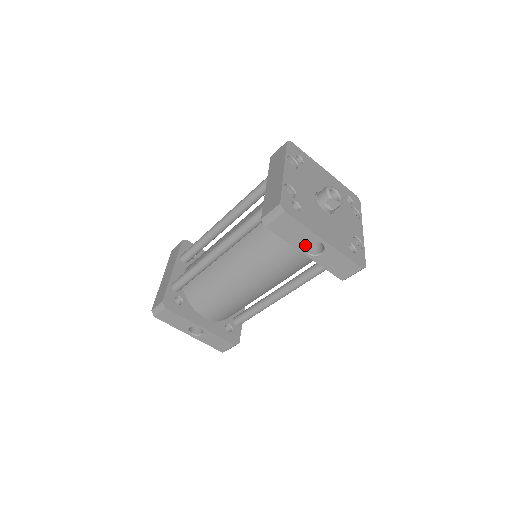
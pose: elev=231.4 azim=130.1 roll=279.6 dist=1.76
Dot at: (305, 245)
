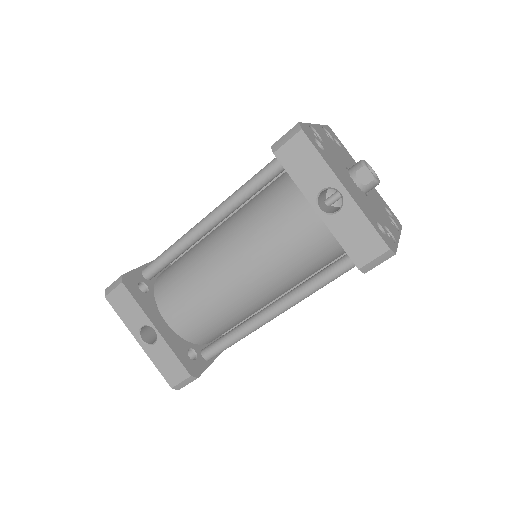
Dot at: (318, 192)
